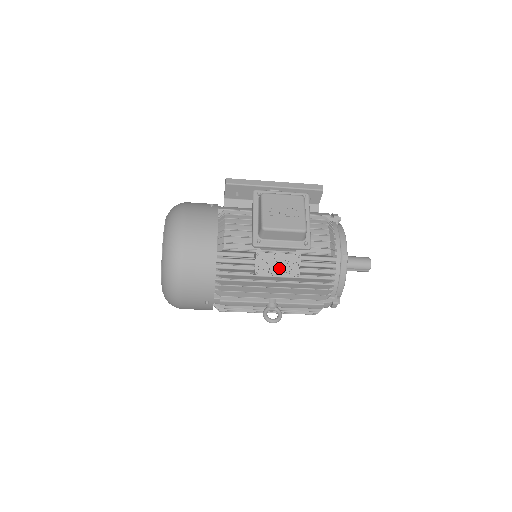
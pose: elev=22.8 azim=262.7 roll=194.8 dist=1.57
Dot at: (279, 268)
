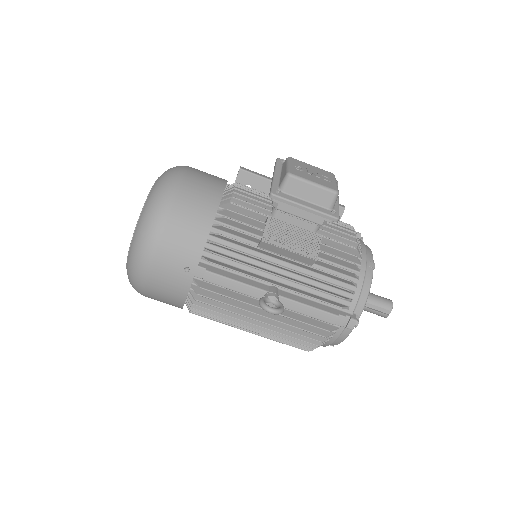
Dot at: (293, 242)
